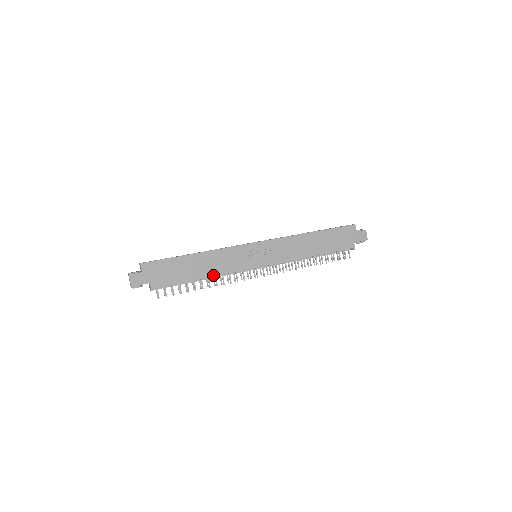
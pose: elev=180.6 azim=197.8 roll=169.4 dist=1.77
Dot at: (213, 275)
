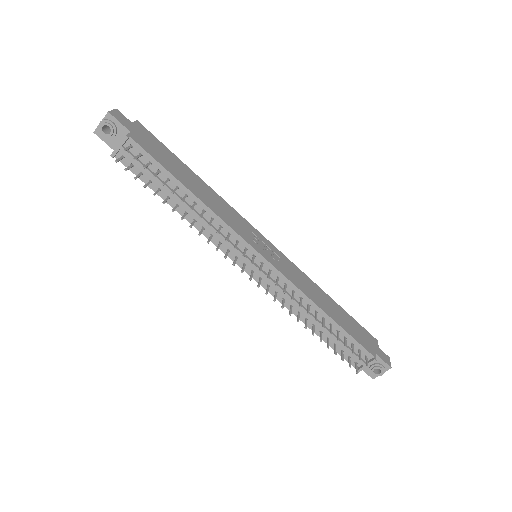
Dot at: (205, 203)
